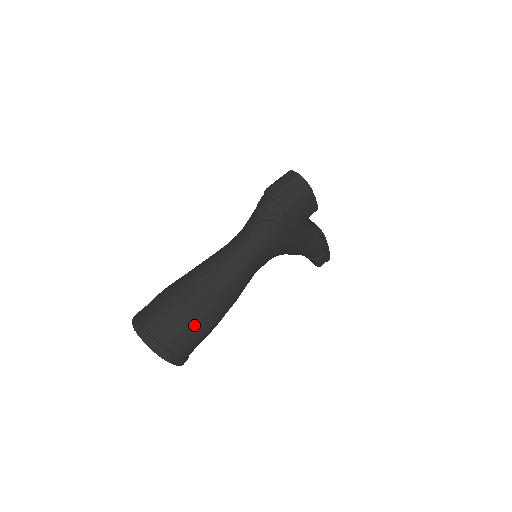
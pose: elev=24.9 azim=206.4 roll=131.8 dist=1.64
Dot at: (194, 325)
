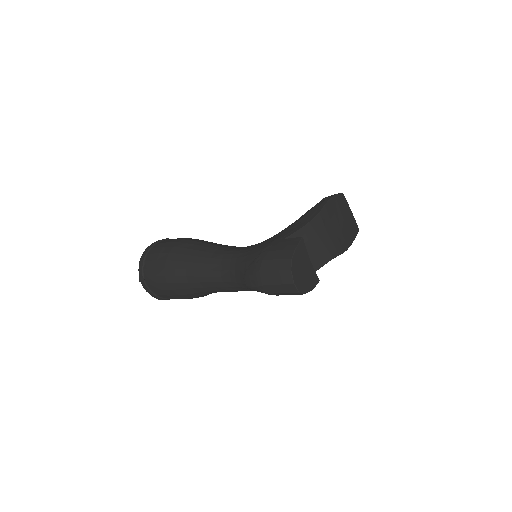
Dot at: occluded
